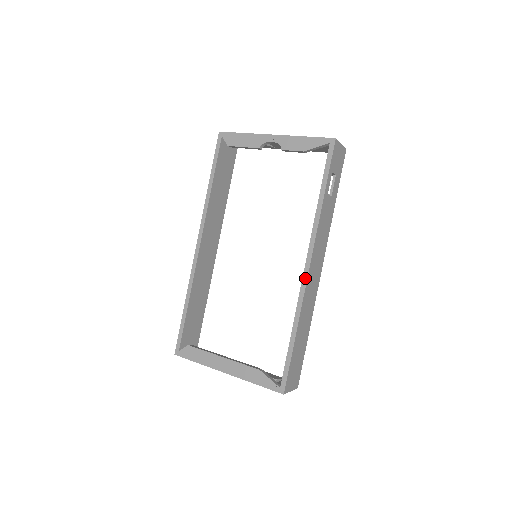
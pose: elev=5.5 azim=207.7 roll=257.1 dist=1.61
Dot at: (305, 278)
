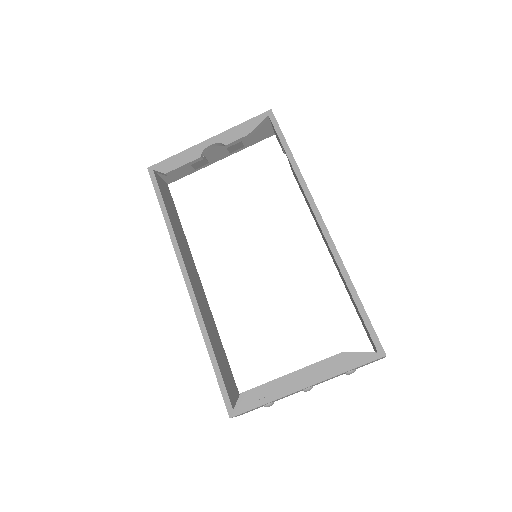
Dot at: (326, 232)
